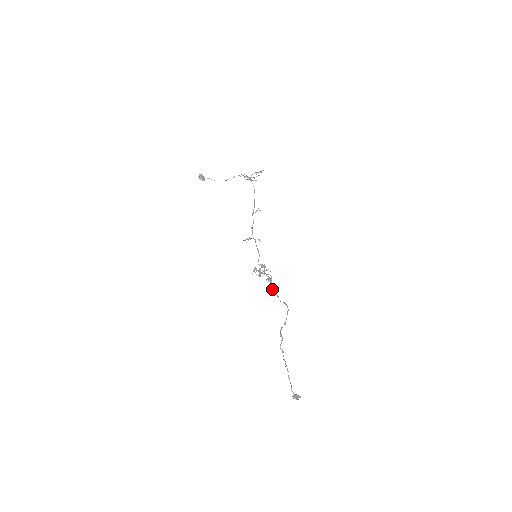
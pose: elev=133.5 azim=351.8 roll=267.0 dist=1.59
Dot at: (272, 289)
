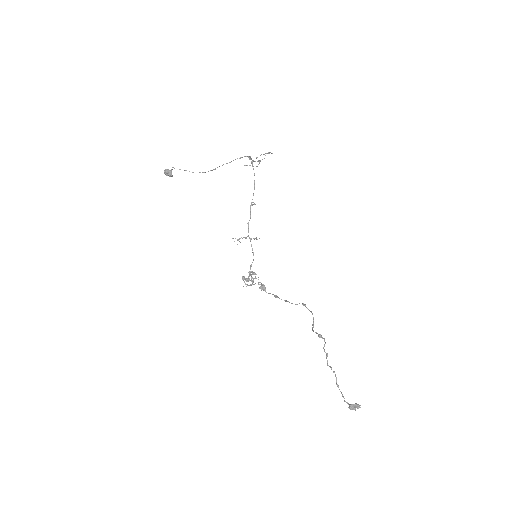
Dot at: (274, 295)
